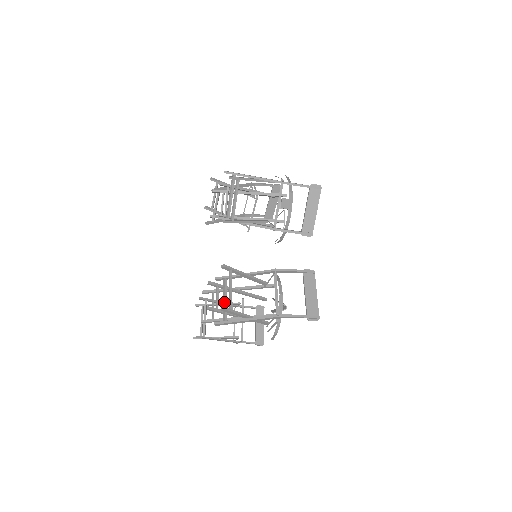
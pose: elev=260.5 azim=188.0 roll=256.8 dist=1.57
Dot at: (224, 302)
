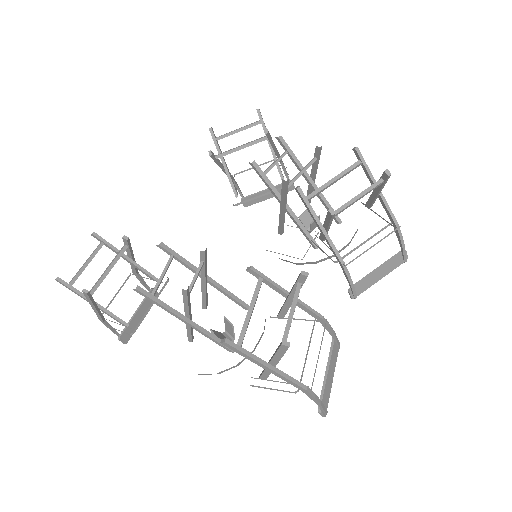
Dot at: (250, 315)
